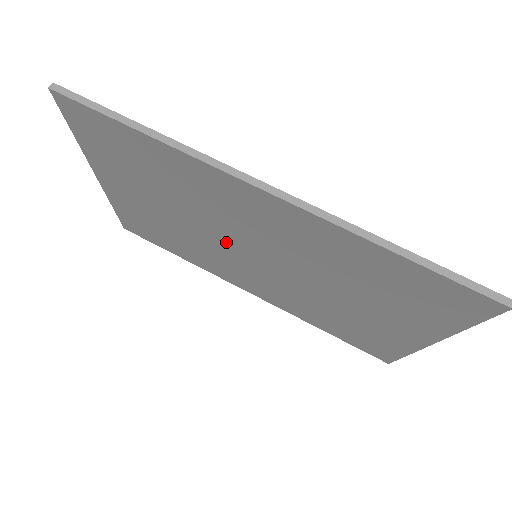
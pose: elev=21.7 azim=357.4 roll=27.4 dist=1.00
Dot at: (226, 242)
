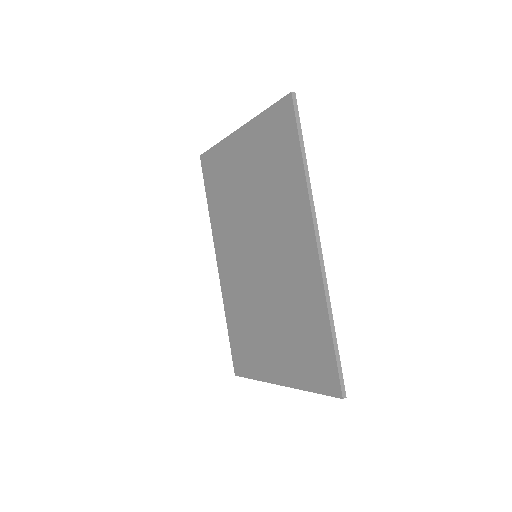
Dot at: (254, 234)
